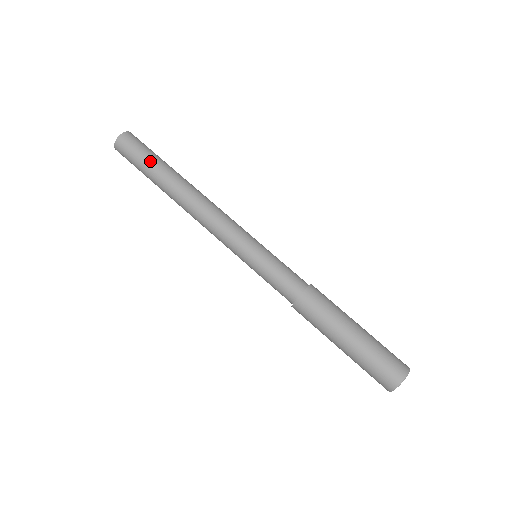
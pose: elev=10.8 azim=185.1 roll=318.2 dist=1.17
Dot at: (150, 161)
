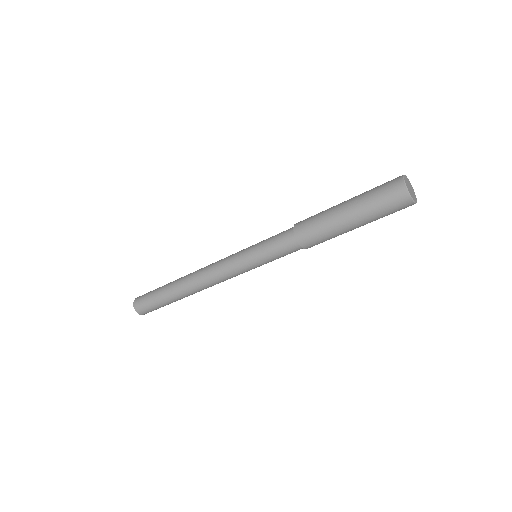
Dot at: (158, 289)
